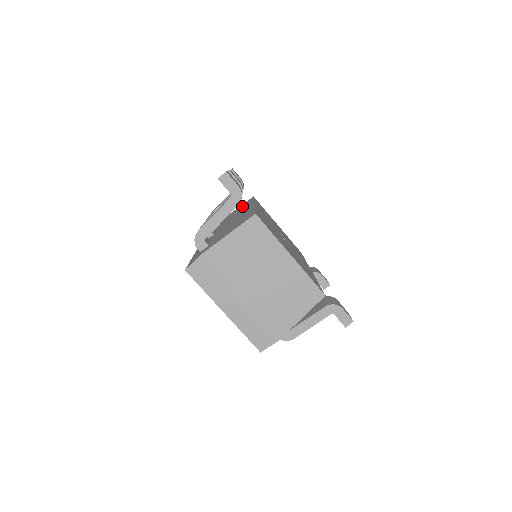
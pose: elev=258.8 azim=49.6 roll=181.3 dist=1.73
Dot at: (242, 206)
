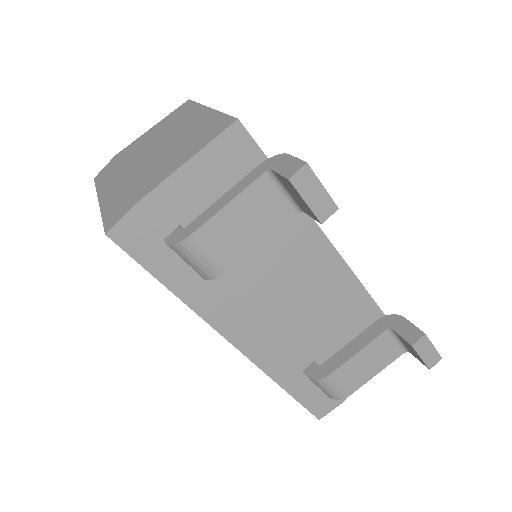
Dot at: occluded
